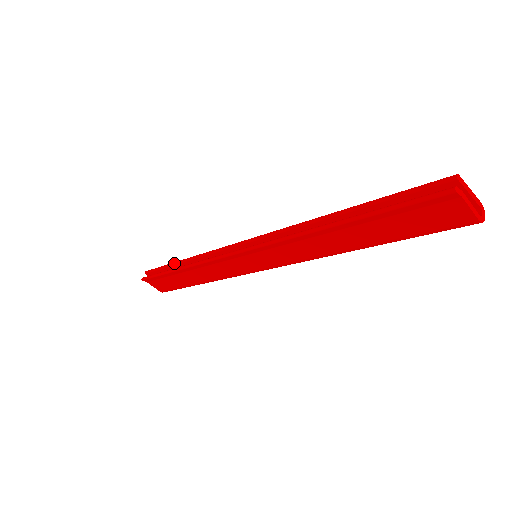
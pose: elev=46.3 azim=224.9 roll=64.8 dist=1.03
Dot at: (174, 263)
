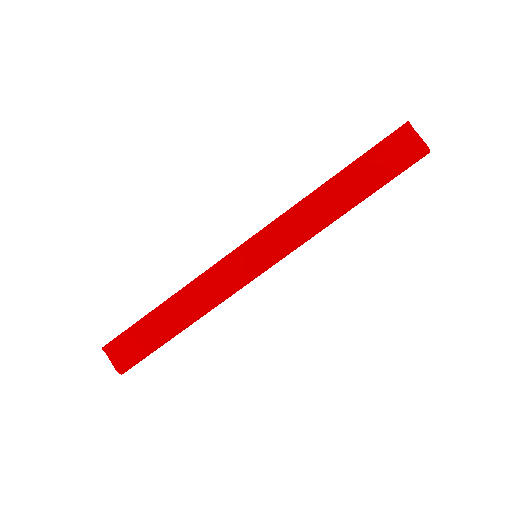
Dot at: occluded
